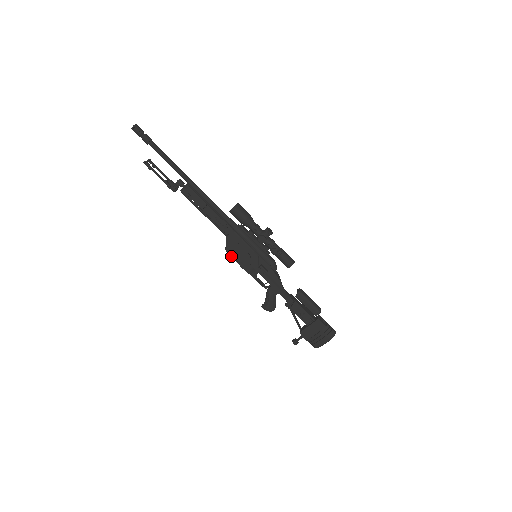
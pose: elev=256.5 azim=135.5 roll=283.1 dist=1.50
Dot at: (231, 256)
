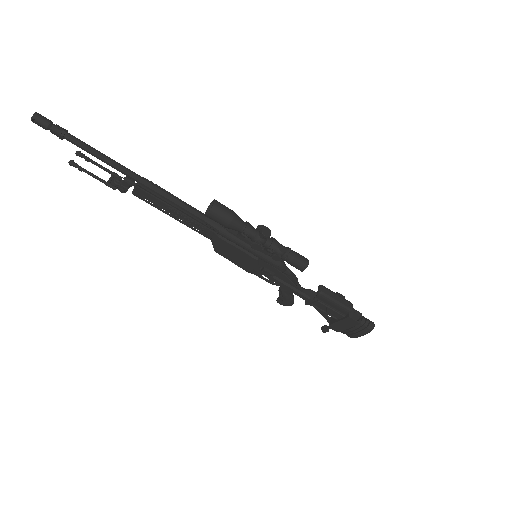
Dot at: (224, 256)
